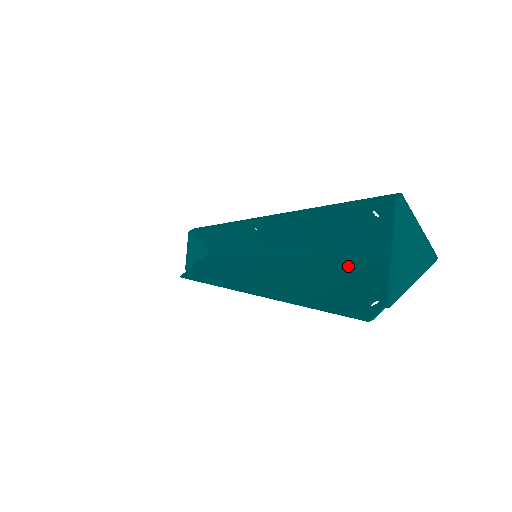
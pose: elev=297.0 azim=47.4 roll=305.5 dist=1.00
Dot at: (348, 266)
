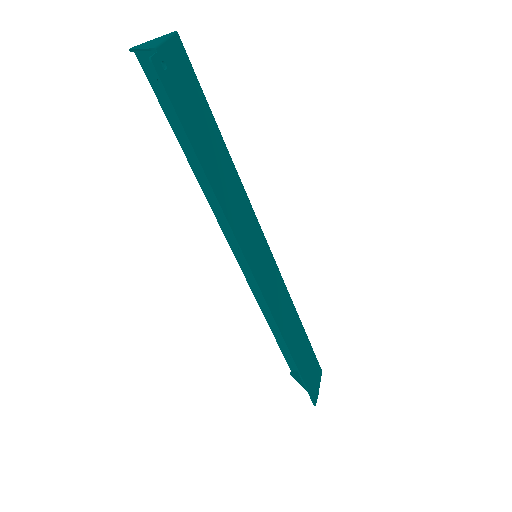
Dot at: (207, 123)
